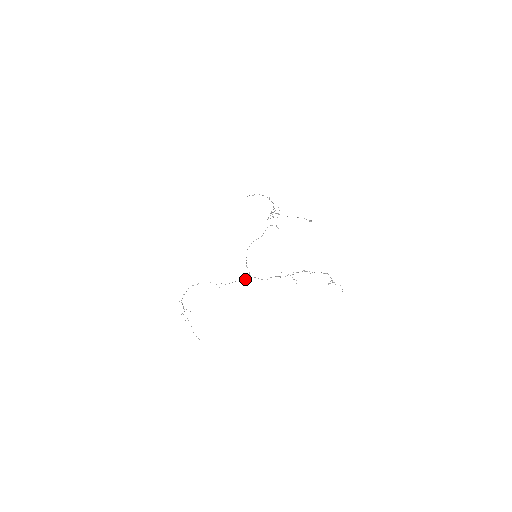
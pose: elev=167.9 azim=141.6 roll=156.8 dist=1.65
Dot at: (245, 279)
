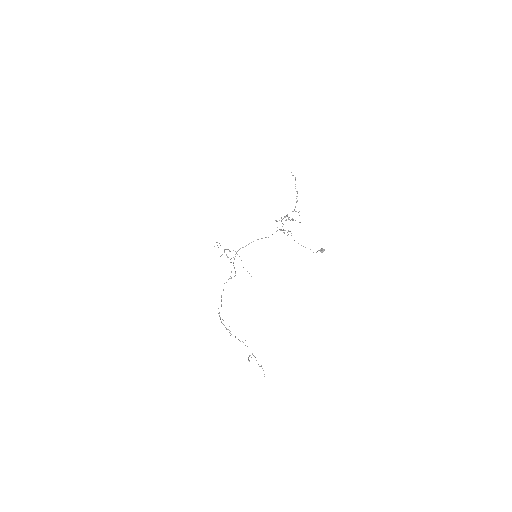
Dot at: occluded
